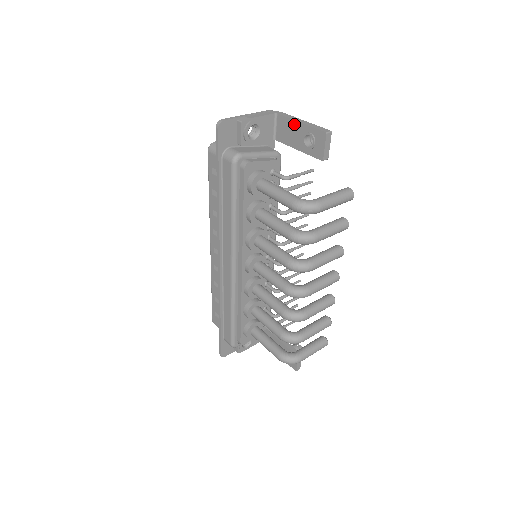
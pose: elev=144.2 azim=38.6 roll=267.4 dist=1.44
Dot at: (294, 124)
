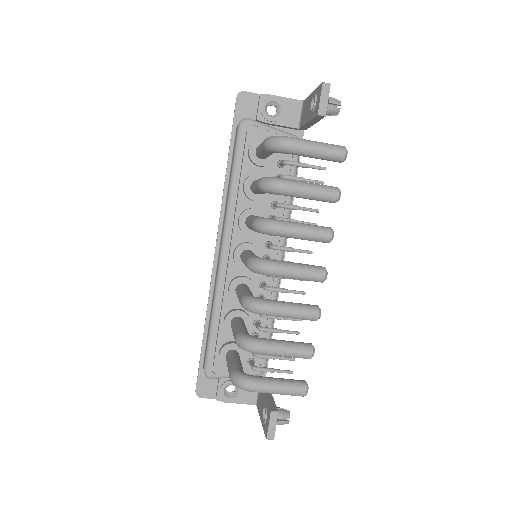
Dot at: (309, 98)
